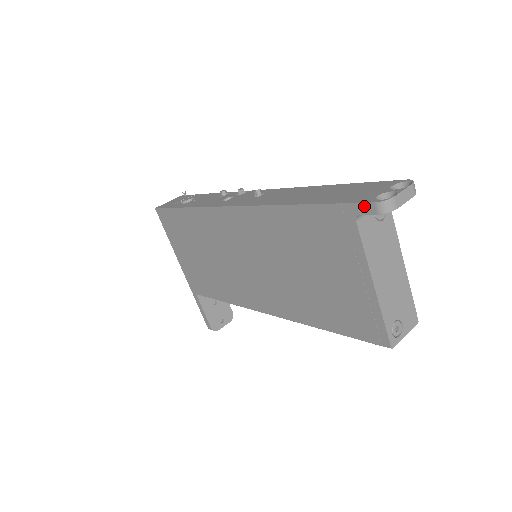
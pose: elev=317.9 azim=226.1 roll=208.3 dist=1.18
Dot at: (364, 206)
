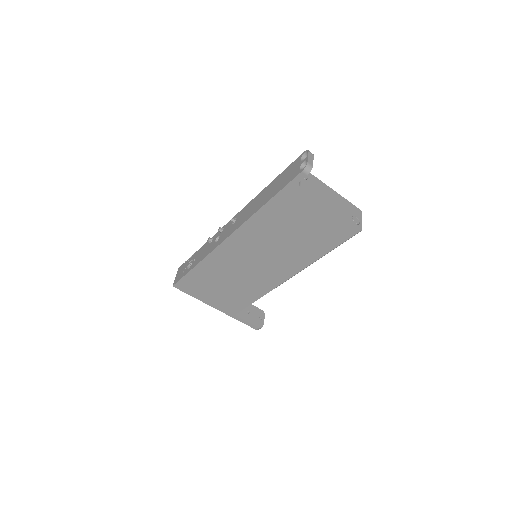
Dot at: (298, 177)
